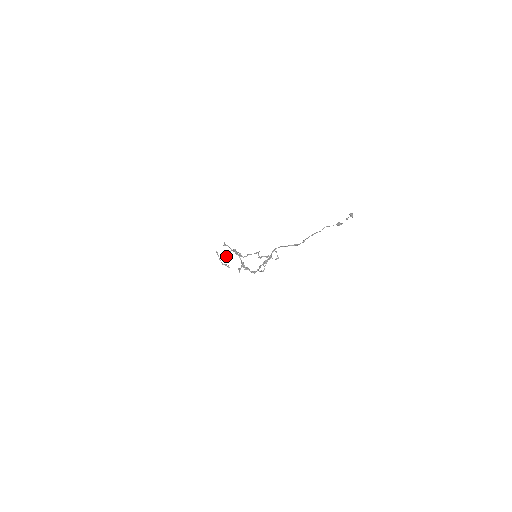
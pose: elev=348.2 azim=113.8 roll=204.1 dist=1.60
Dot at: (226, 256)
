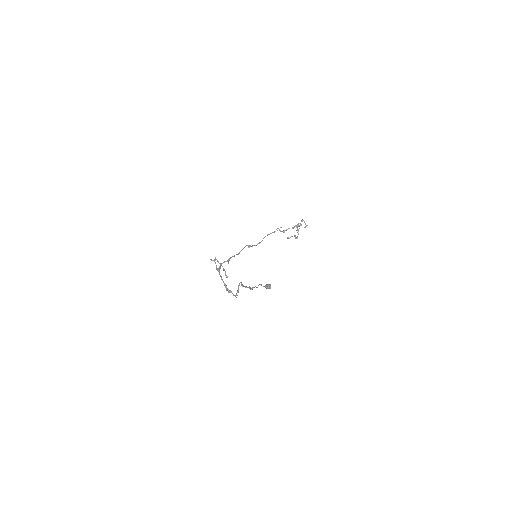
Dot at: (217, 270)
